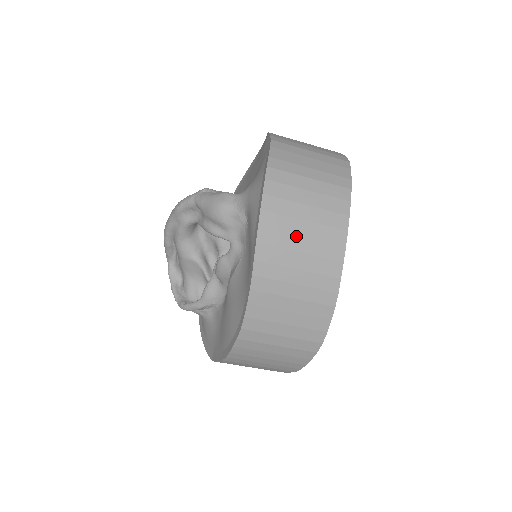
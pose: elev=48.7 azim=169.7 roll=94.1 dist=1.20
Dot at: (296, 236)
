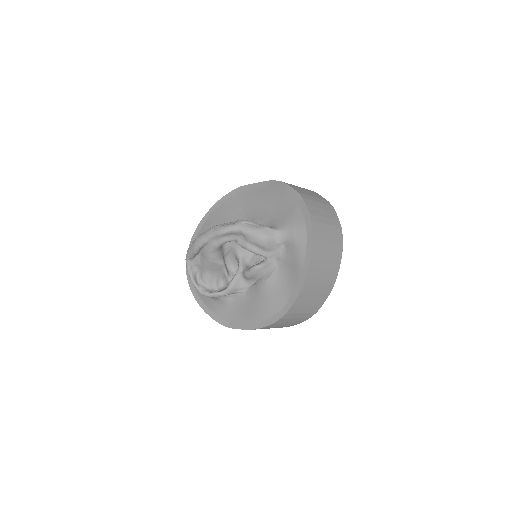
Dot at: (324, 261)
